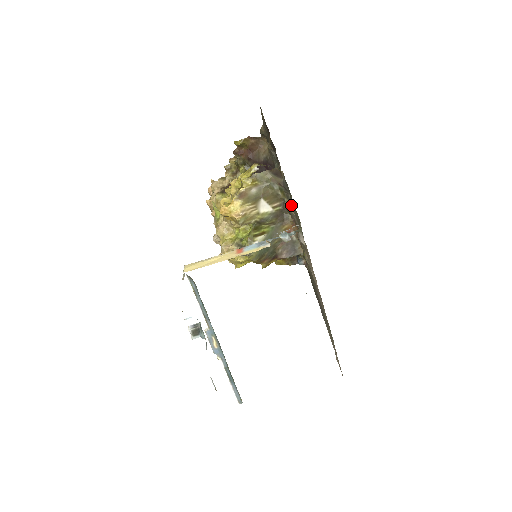
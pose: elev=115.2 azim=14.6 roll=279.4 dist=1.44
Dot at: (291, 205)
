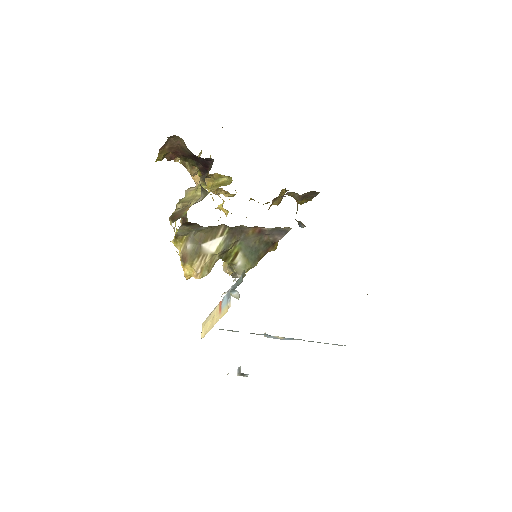
Dot at: occluded
